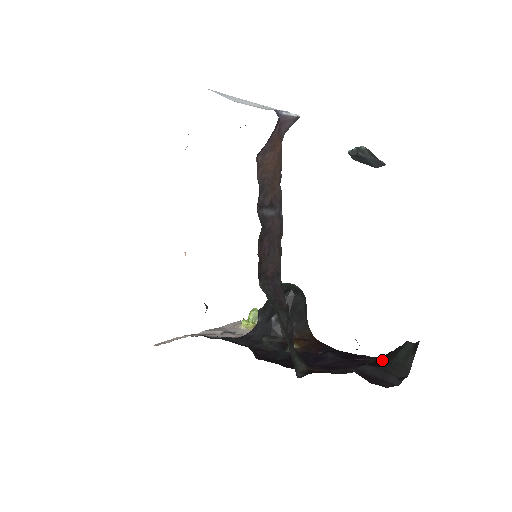
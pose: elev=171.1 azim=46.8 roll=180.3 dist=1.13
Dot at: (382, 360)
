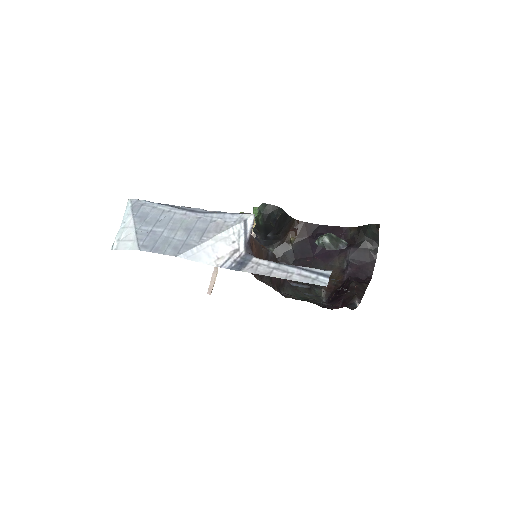
Dot at: (358, 238)
